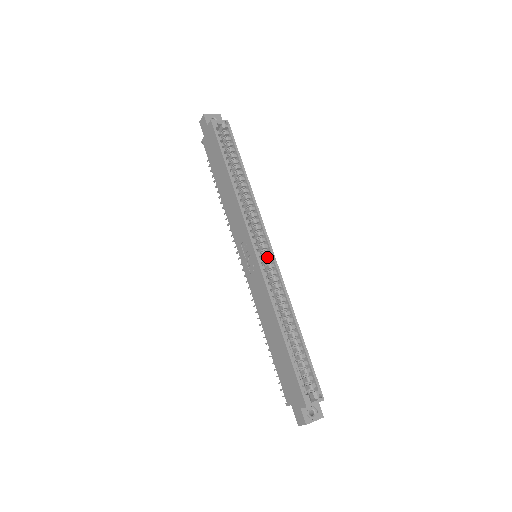
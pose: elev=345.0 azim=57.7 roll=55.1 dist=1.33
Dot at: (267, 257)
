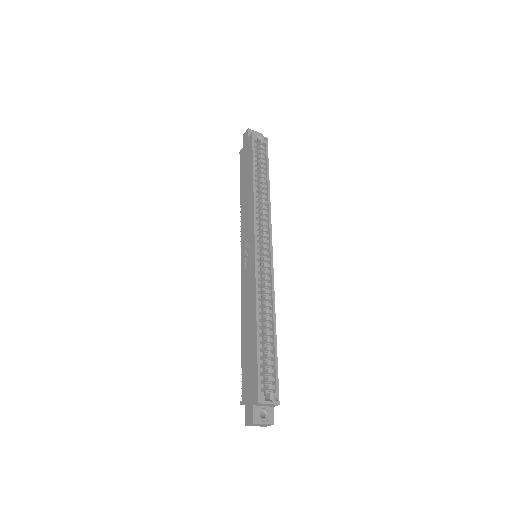
Dot at: (265, 257)
